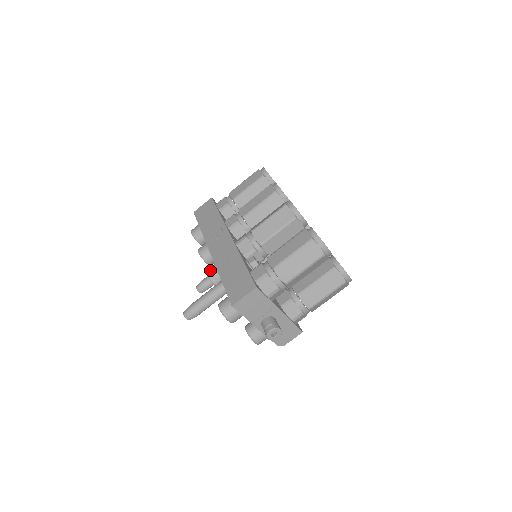
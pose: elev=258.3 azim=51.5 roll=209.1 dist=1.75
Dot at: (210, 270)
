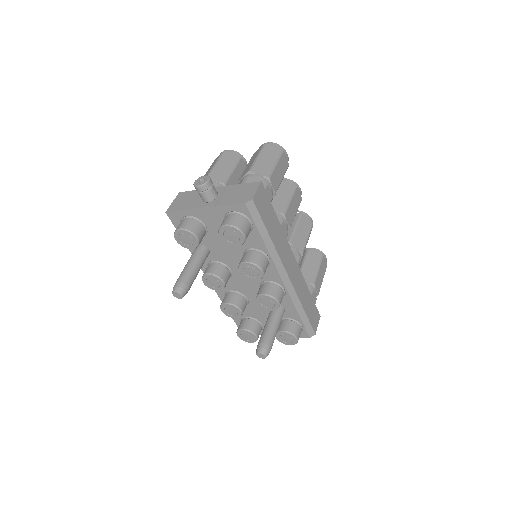
Dot at: occluded
